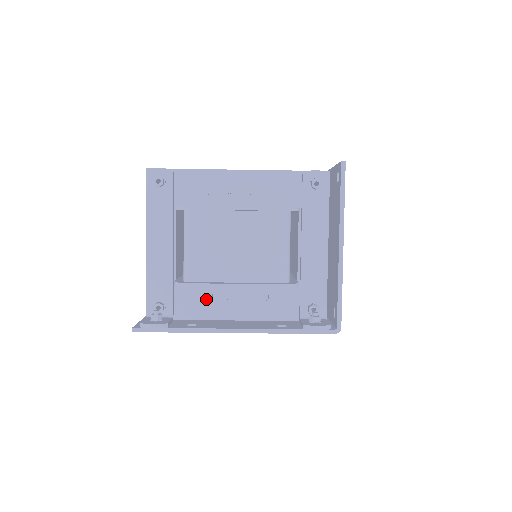
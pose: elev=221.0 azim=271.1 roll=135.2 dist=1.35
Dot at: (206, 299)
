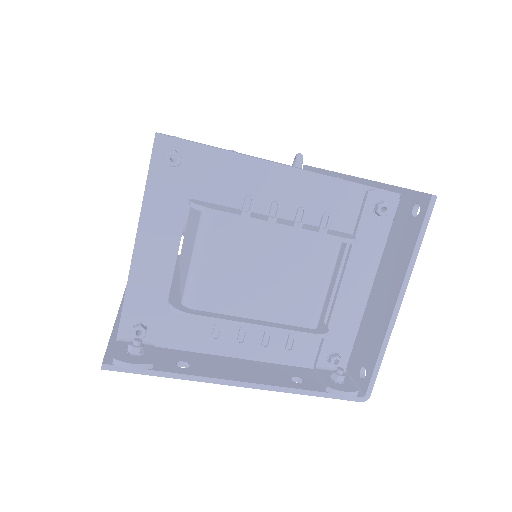
Dot at: occluded
